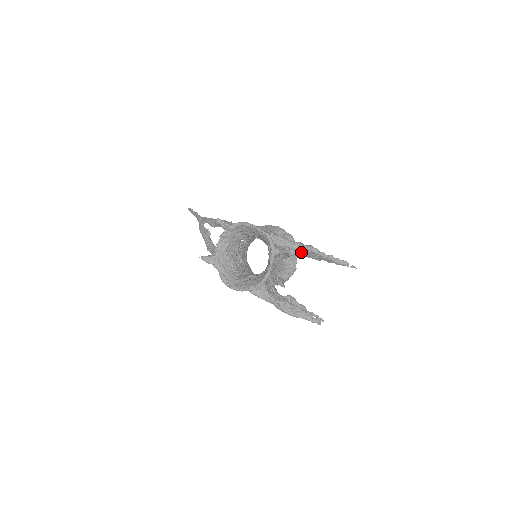
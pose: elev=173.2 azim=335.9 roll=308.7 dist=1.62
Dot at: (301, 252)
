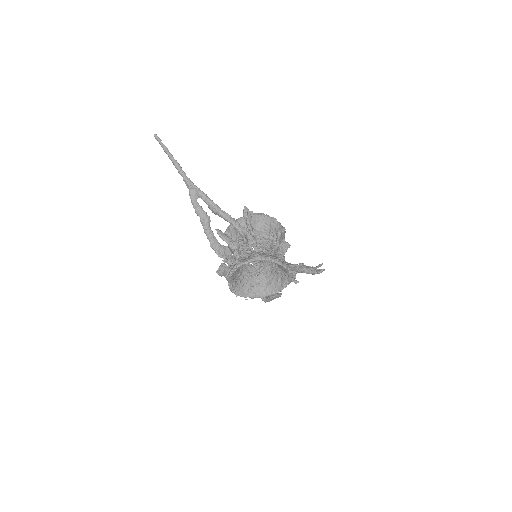
Dot at: (303, 272)
